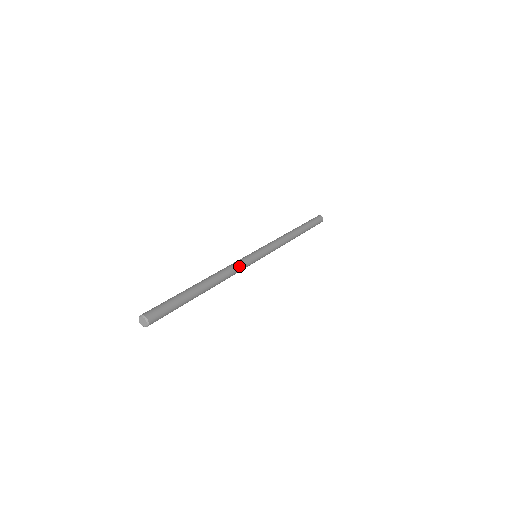
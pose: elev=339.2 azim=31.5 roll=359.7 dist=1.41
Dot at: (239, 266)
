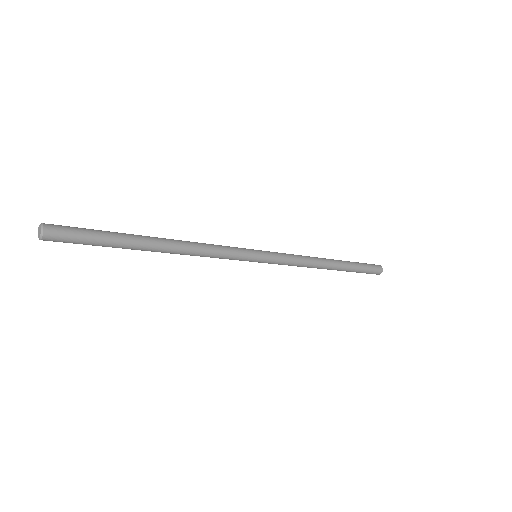
Dot at: (220, 247)
